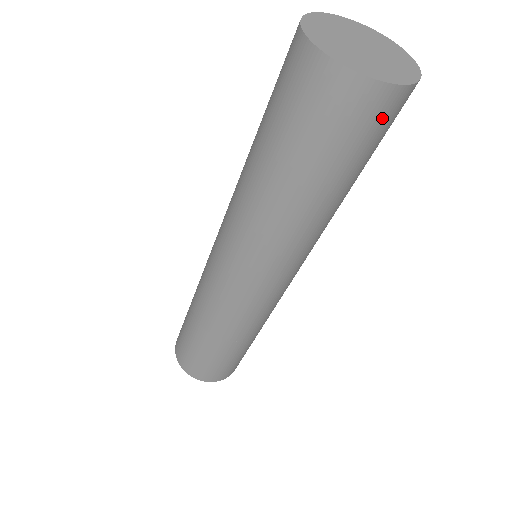
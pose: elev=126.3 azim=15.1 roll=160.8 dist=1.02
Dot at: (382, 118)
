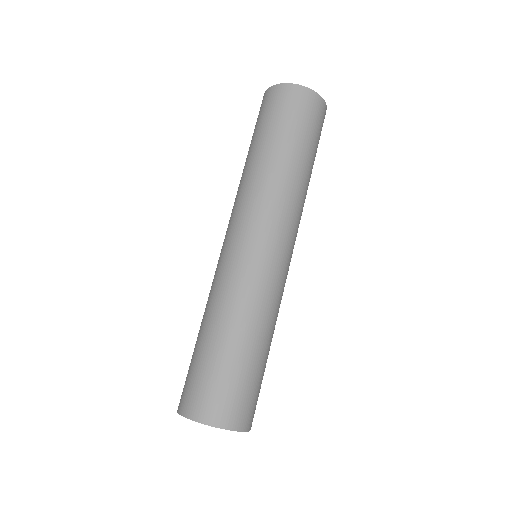
Dot at: (322, 121)
